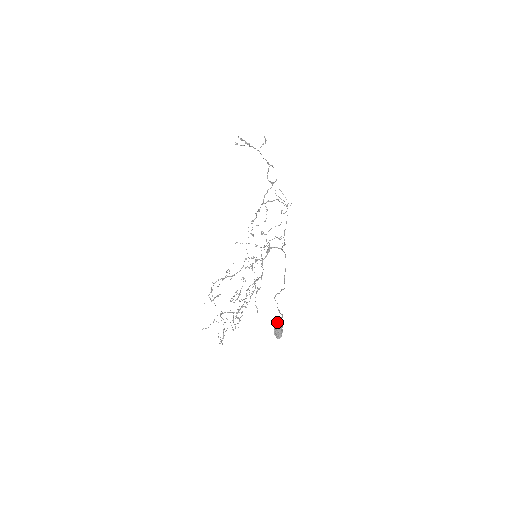
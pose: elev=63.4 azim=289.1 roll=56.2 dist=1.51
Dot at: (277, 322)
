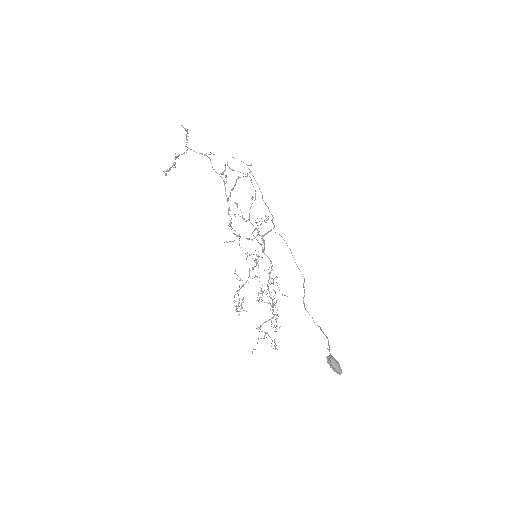
Dot at: (330, 361)
